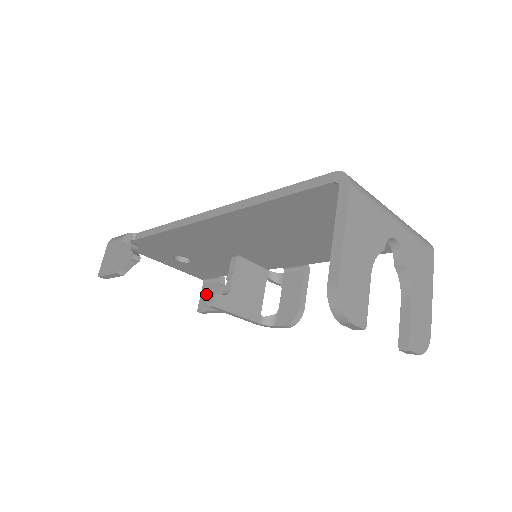
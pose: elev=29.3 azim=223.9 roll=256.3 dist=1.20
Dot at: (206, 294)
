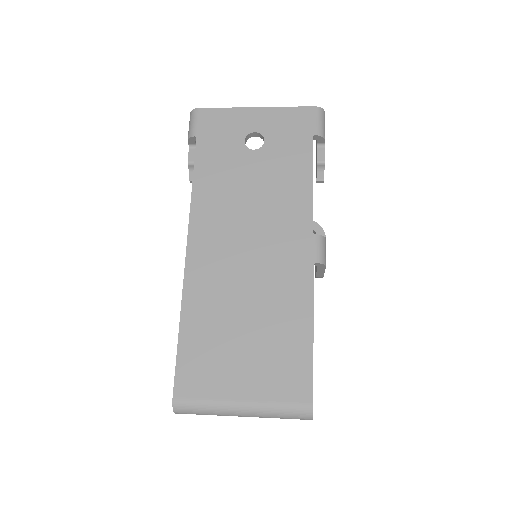
Dot at: occluded
